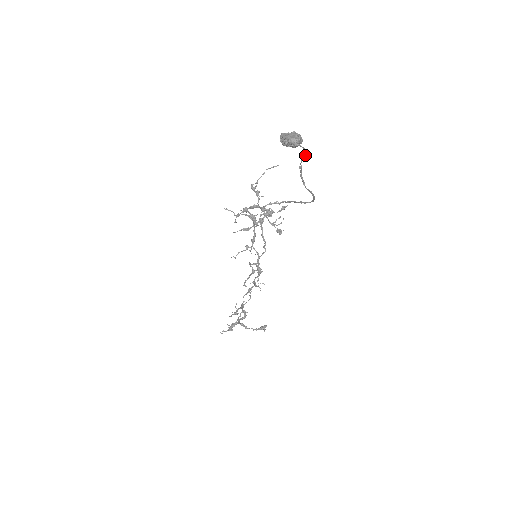
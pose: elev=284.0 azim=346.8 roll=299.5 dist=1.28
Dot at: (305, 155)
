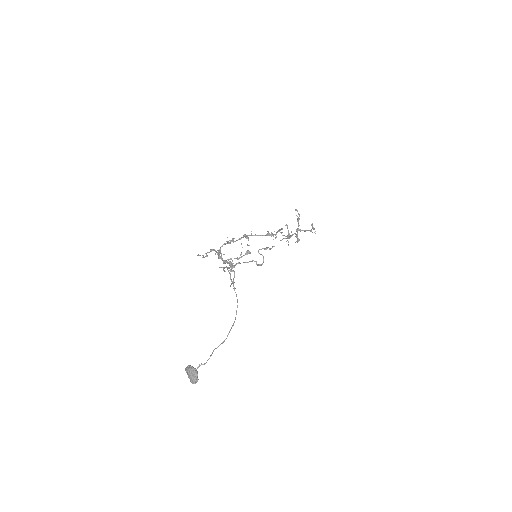
Dot at: occluded
